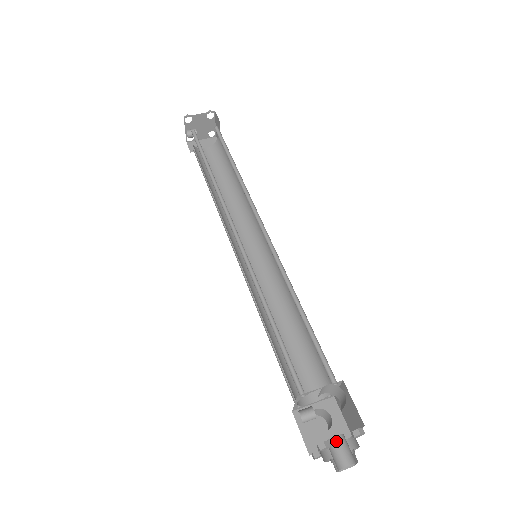
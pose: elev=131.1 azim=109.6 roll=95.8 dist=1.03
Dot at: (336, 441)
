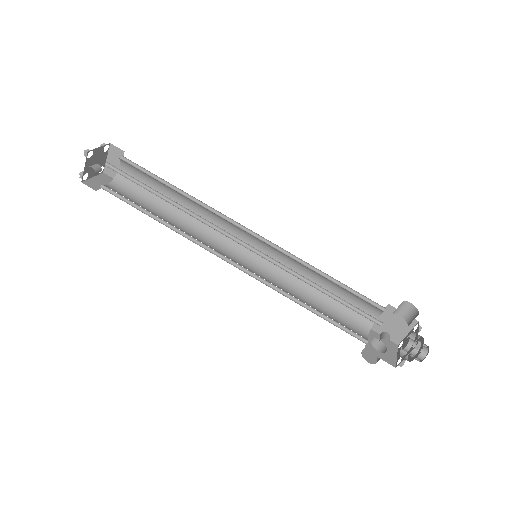
Dot at: (412, 342)
